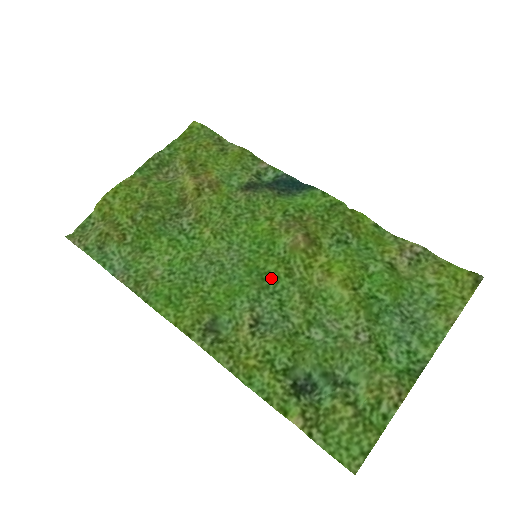
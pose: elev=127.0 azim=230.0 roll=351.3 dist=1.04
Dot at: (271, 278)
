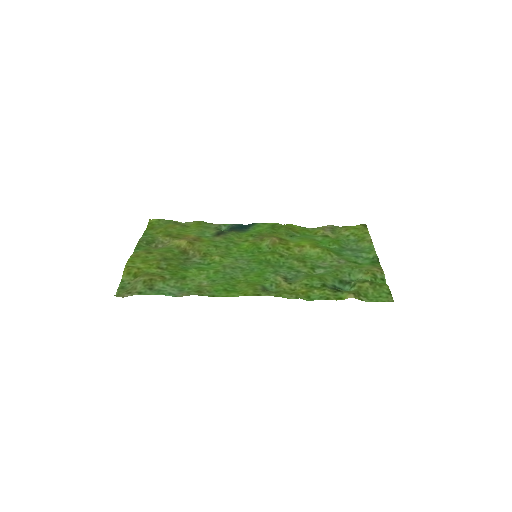
Dot at: (273, 261)
